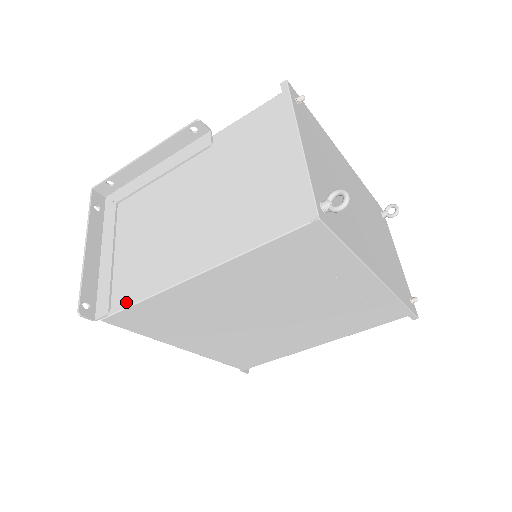
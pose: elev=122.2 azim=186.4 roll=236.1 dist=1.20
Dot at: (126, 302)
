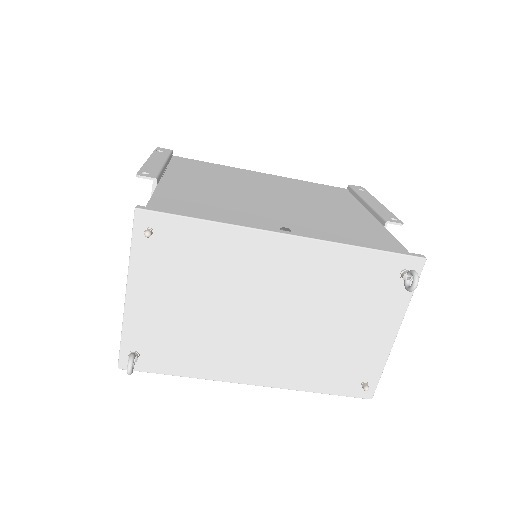
Dot at: occluded
